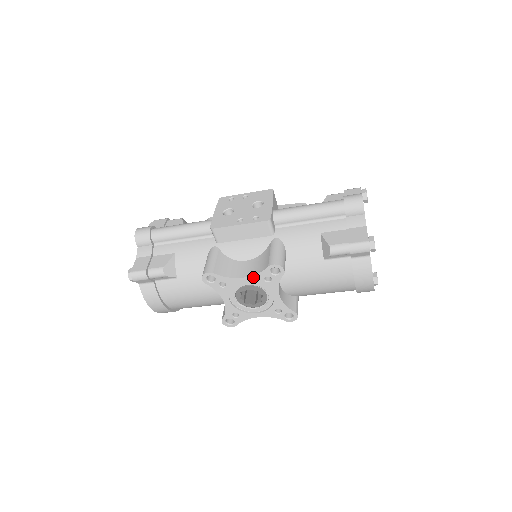
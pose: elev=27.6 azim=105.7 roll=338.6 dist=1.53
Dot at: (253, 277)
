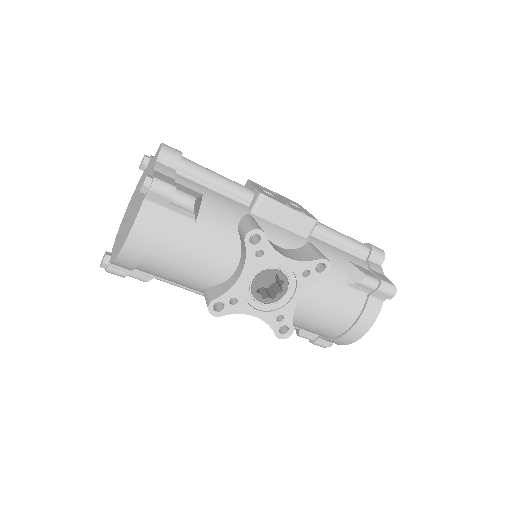
Dot at: (297, 263)
